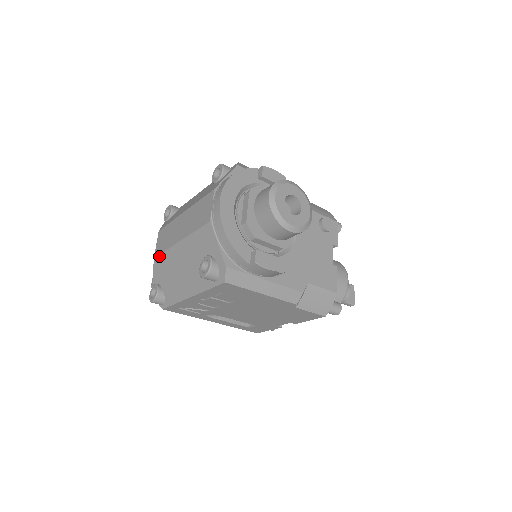
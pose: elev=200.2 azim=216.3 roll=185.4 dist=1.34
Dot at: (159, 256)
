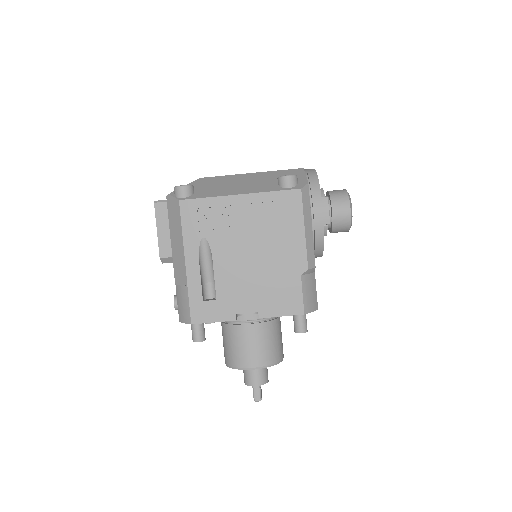
Dot at: (212, 177)
